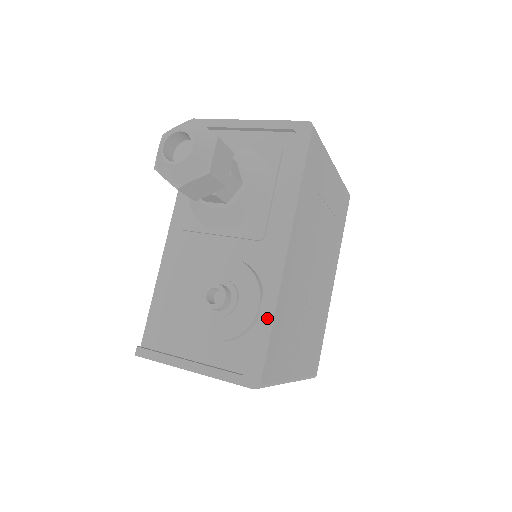
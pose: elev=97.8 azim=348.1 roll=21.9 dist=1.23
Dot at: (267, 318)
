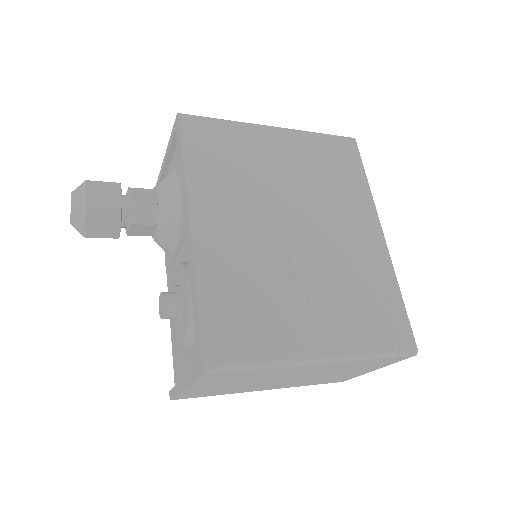
Dot at: (194, 296)
